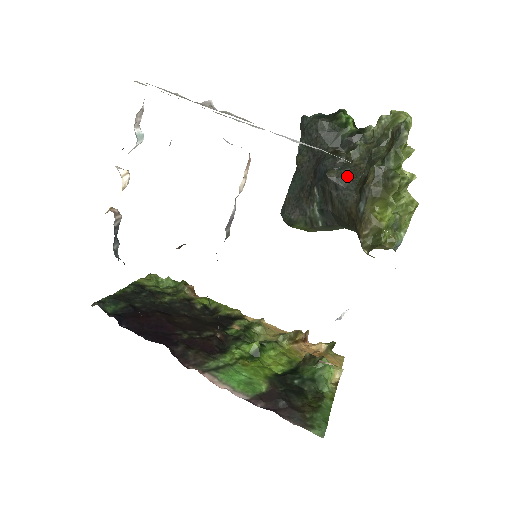
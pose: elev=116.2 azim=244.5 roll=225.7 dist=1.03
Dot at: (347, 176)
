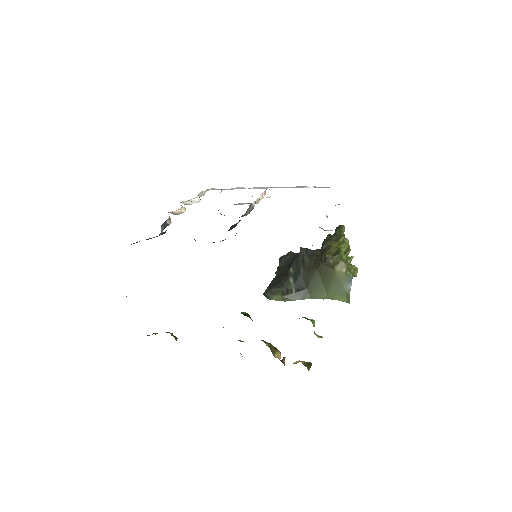
Dot at: occluded
